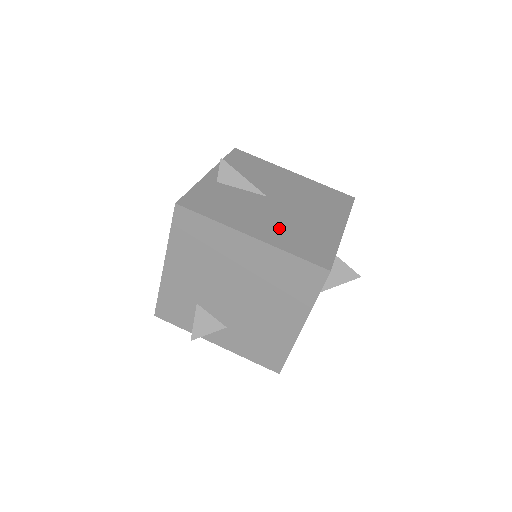
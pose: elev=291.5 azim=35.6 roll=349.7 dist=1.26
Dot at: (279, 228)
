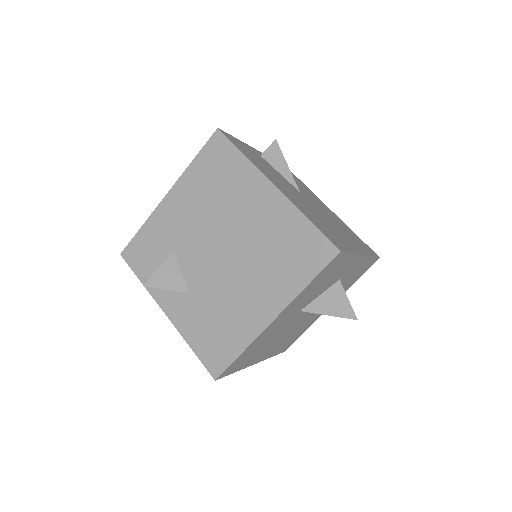
Dot at: (303, 205)
